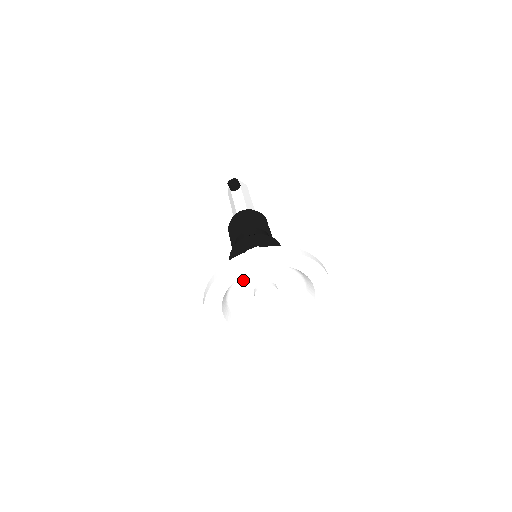
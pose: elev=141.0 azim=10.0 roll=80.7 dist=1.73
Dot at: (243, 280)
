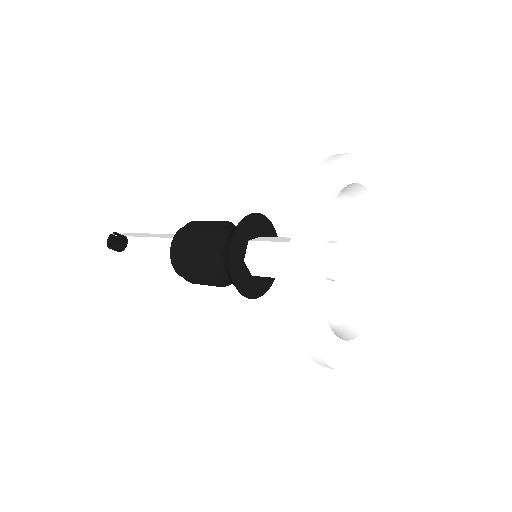
Dot at: occluded
